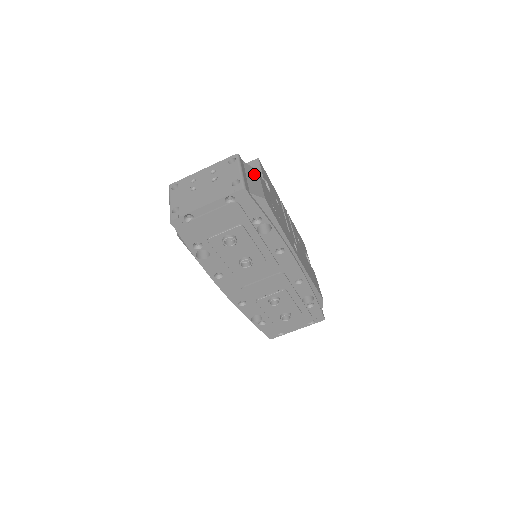
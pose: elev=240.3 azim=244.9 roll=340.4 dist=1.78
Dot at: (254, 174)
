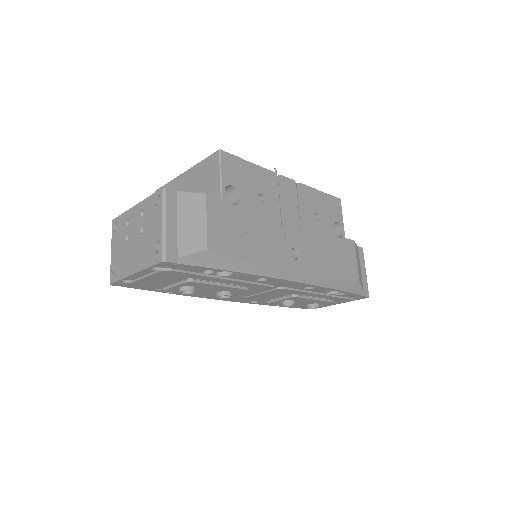
Dot at: (195, 206)
